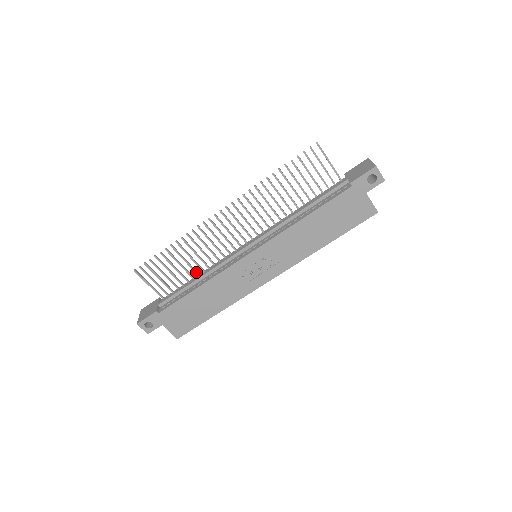
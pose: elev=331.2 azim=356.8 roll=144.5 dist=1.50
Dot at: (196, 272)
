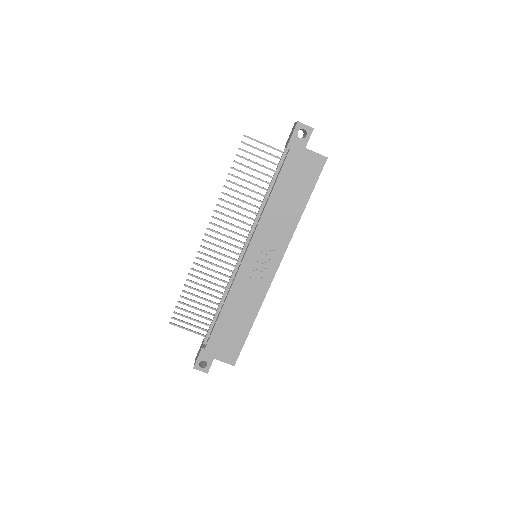
Dot at: (218, 298)
